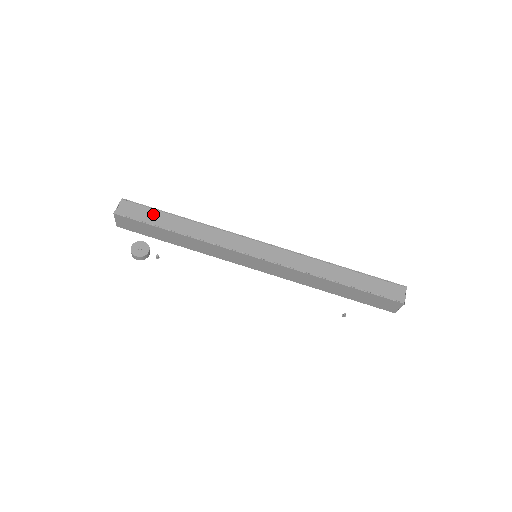
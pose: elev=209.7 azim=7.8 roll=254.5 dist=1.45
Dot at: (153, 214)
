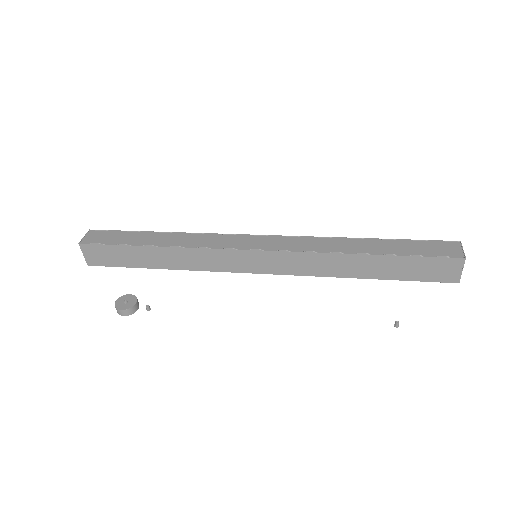
Dot at: (125, 236)
